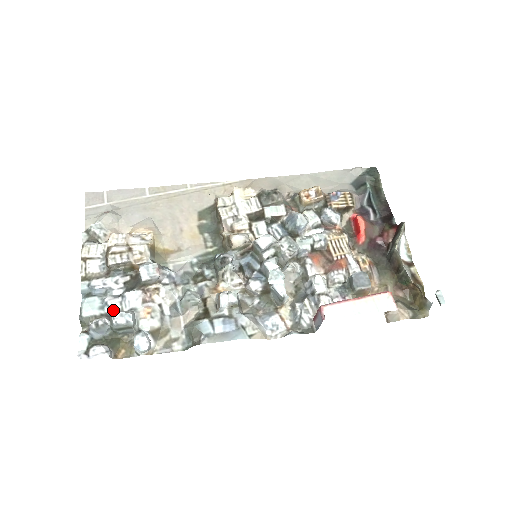
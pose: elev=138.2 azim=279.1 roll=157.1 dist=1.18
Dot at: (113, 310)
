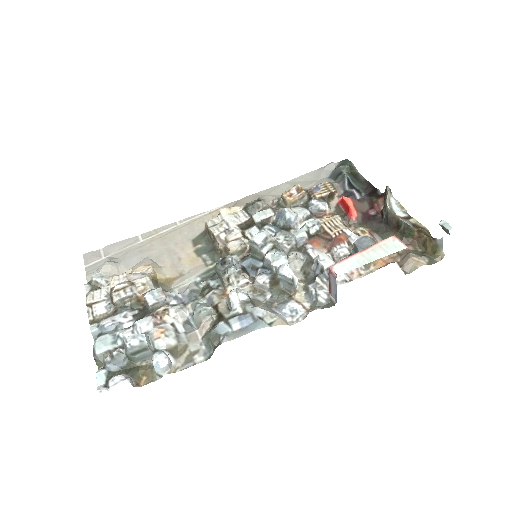
Dot at: occluded
